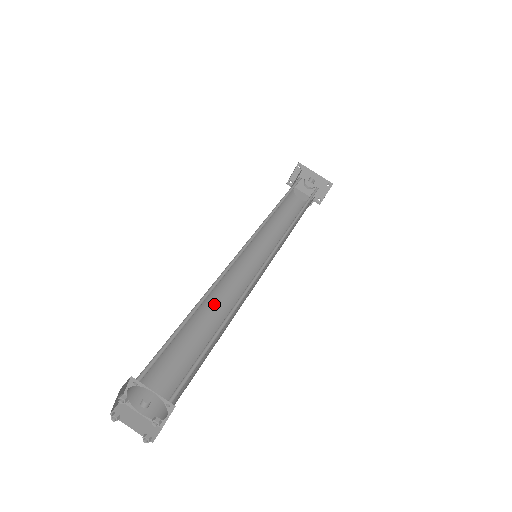
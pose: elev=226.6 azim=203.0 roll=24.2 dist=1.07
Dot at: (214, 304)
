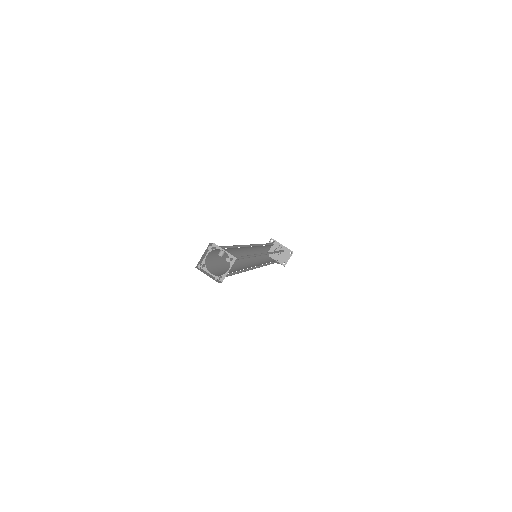
Dot at: (236, 264)
